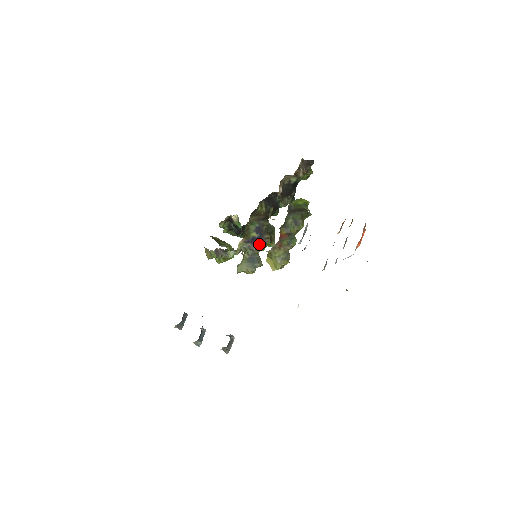
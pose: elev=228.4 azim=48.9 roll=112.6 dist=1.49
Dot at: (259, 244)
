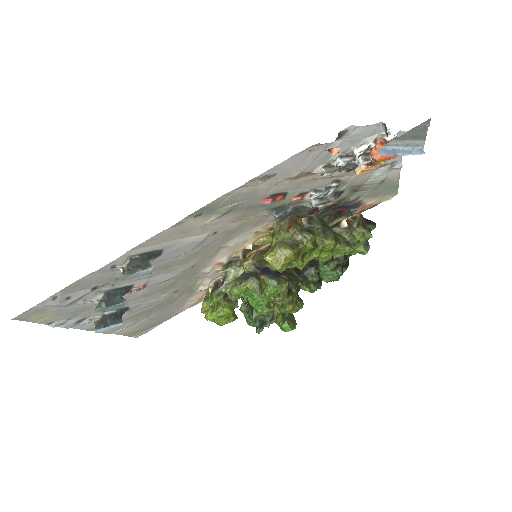
Dot at: (270, 276)
